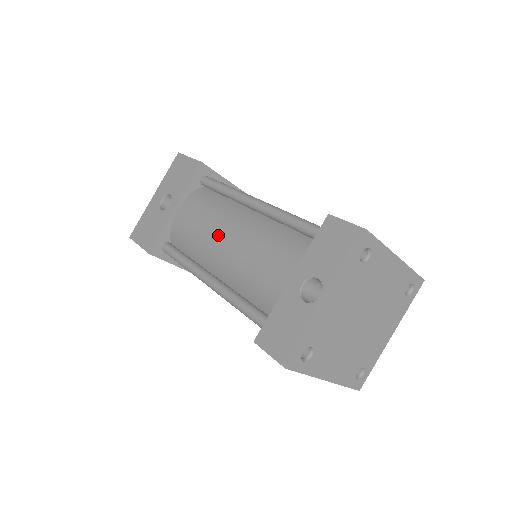
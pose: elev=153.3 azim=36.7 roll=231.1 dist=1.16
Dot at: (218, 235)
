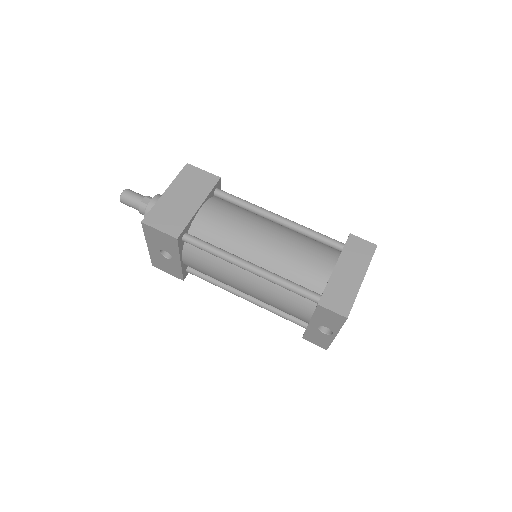
Dot at: (236, 286)
